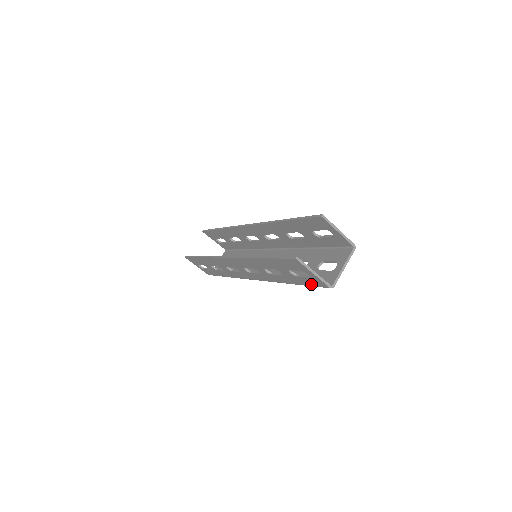
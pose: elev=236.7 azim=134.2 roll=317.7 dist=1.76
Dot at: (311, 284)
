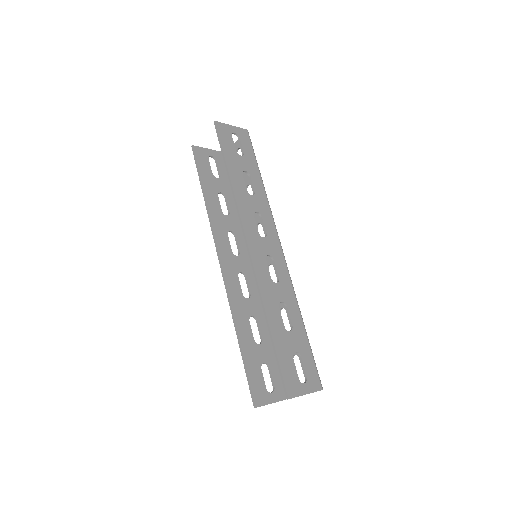
Dot at: (279, 374)
